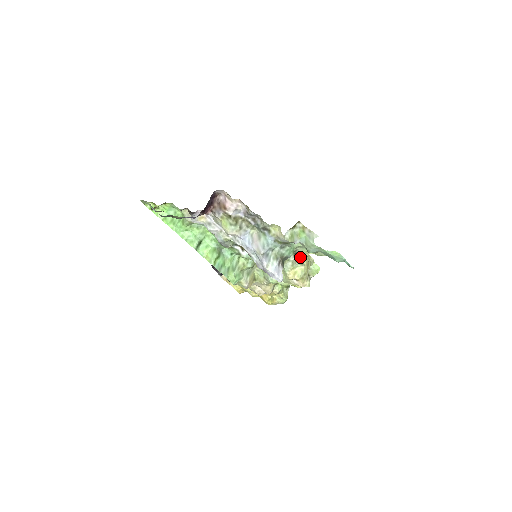
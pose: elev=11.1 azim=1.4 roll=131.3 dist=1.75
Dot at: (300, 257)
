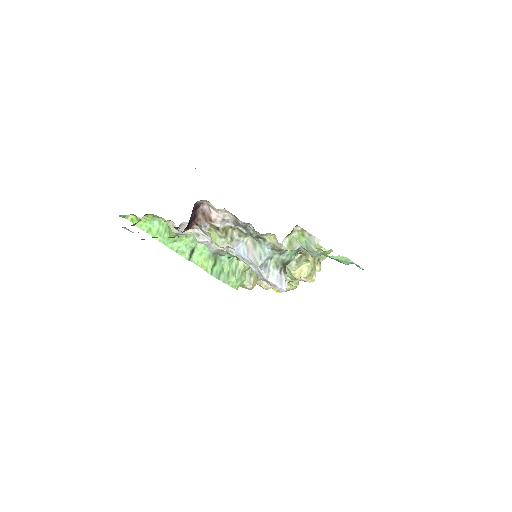
Dot at: (304, 254)
